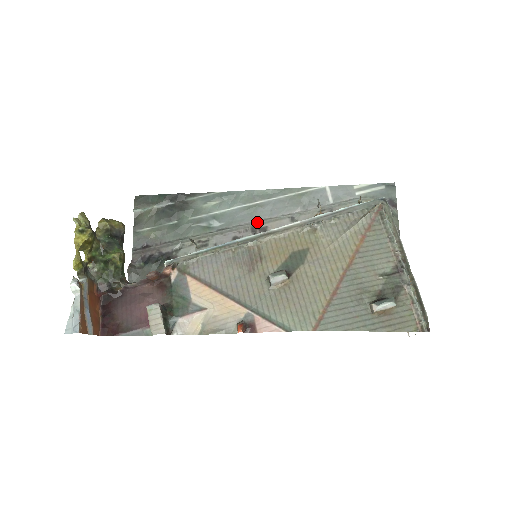
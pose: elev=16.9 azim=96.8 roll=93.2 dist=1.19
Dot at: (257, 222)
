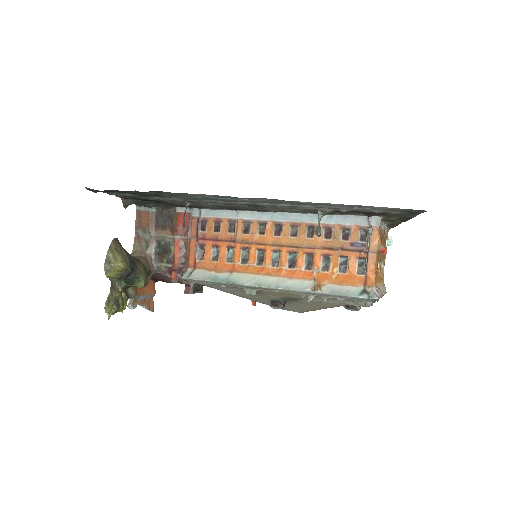
Dot at: (250, 204)
